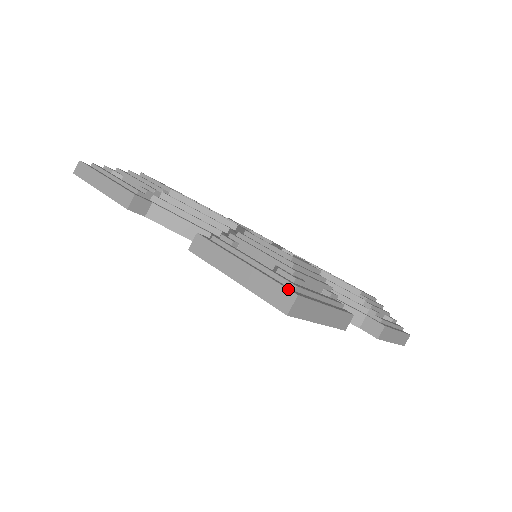
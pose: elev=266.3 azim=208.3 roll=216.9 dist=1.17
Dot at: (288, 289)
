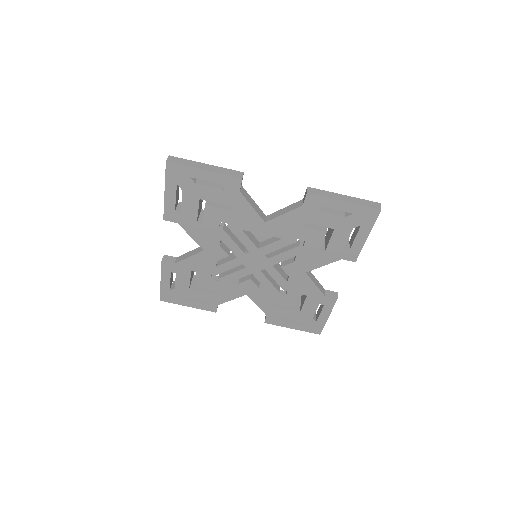
Dot at: (375, 202)
